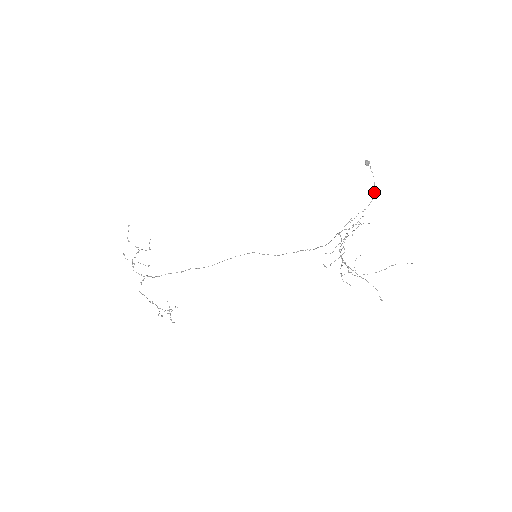
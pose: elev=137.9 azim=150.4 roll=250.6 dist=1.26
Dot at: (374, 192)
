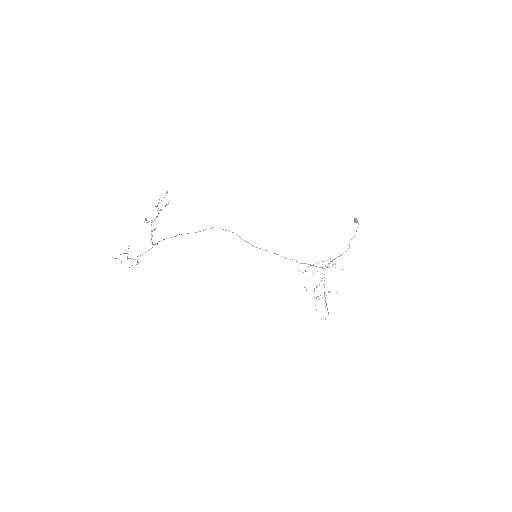
Dot at: occluded
